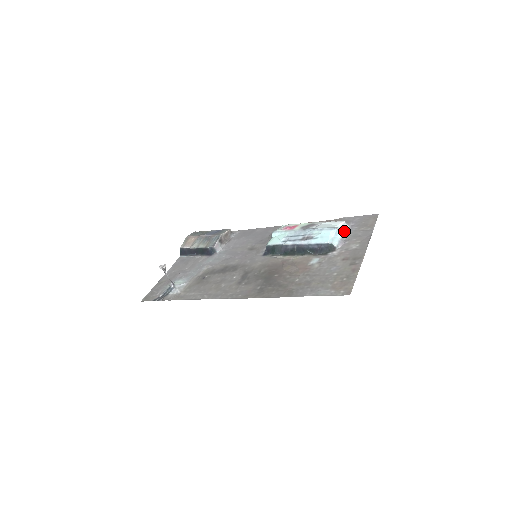
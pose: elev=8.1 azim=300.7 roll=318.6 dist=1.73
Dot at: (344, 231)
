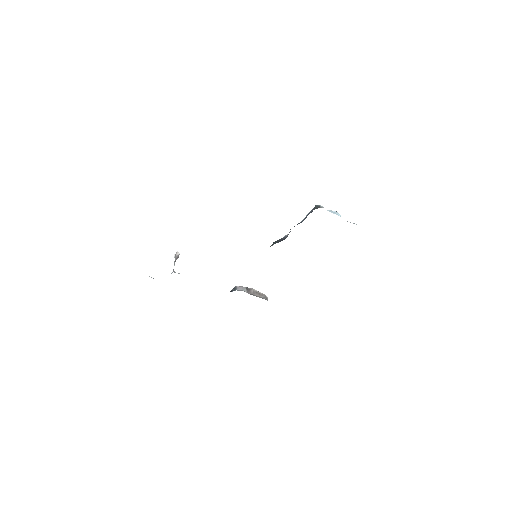
Dot at: occluded
